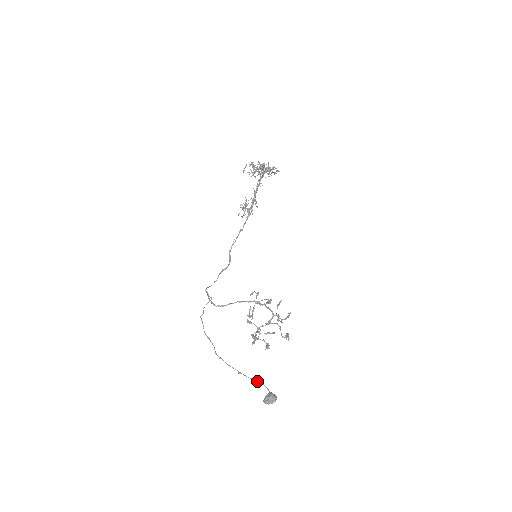
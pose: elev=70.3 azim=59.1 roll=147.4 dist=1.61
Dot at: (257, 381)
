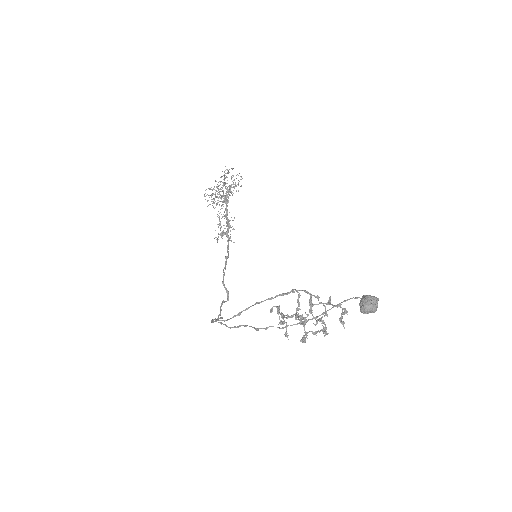
Dot at: (335, 305)
